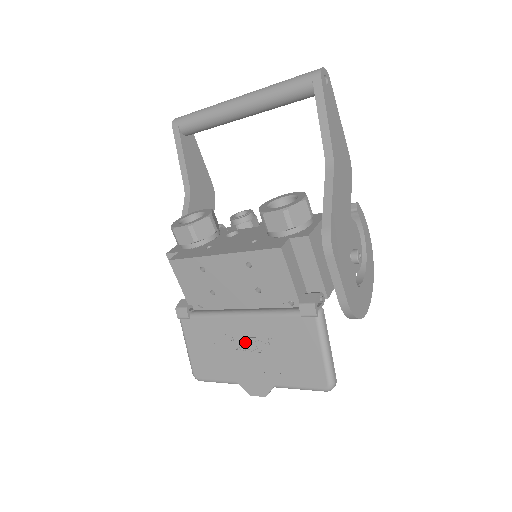
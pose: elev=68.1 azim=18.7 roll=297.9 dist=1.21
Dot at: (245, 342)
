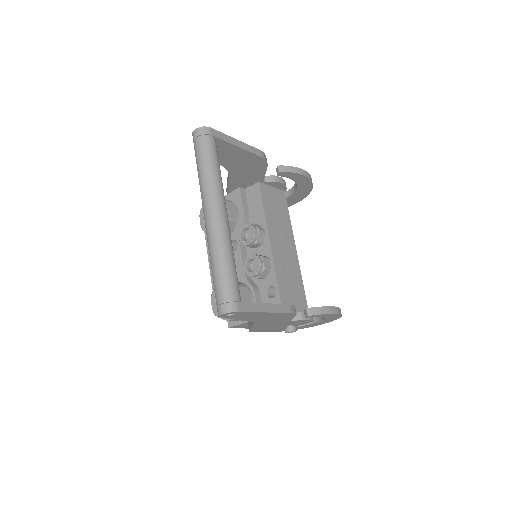
Dot at: occluded
